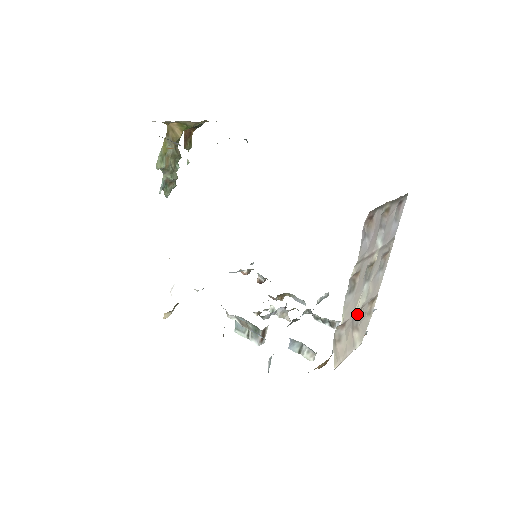
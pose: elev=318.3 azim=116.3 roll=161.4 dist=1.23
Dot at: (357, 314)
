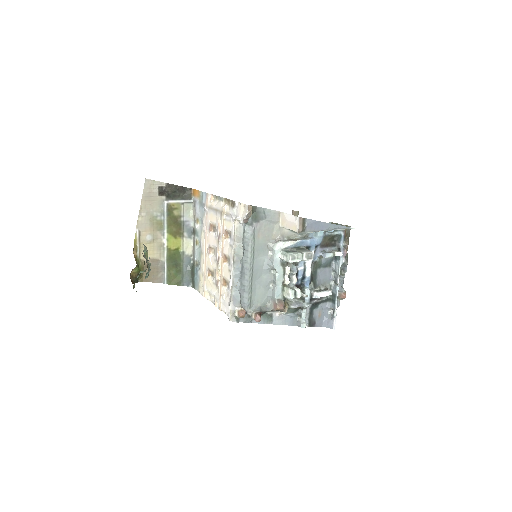
Dot at: occluded
